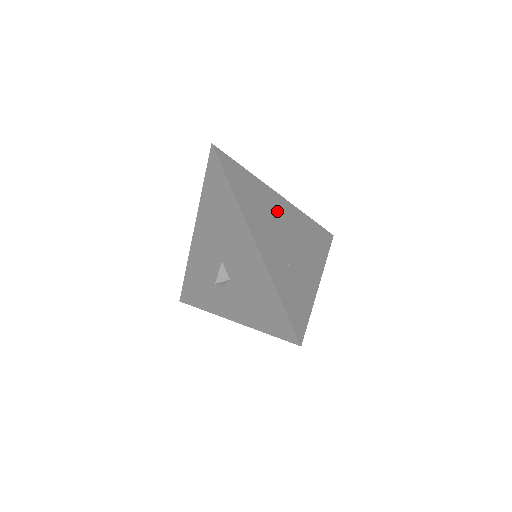
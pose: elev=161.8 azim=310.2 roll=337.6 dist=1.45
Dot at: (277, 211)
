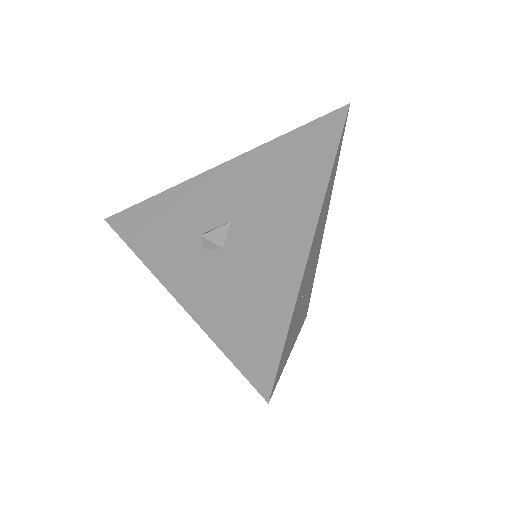
Dot at: occluded
